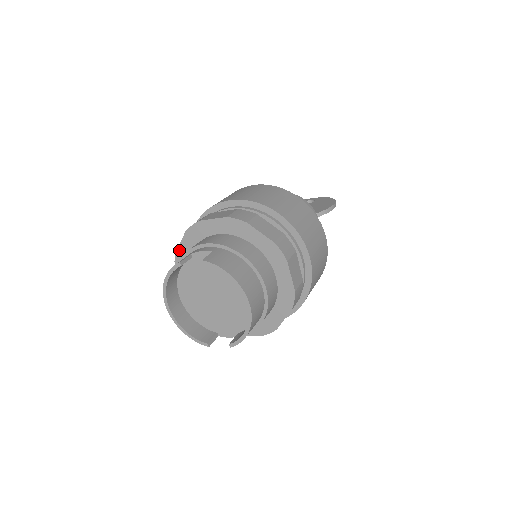
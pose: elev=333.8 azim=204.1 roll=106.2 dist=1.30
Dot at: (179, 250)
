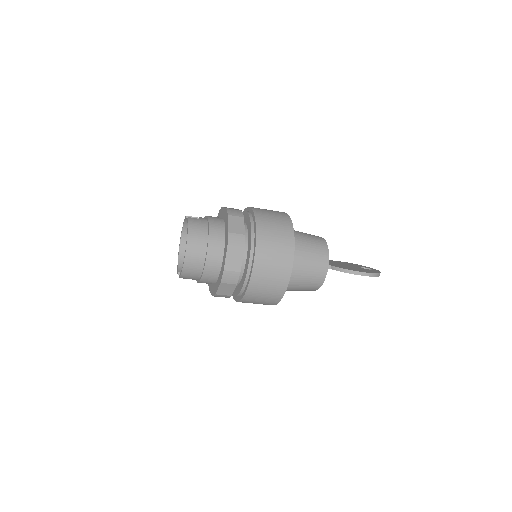
Dot at: occluded
